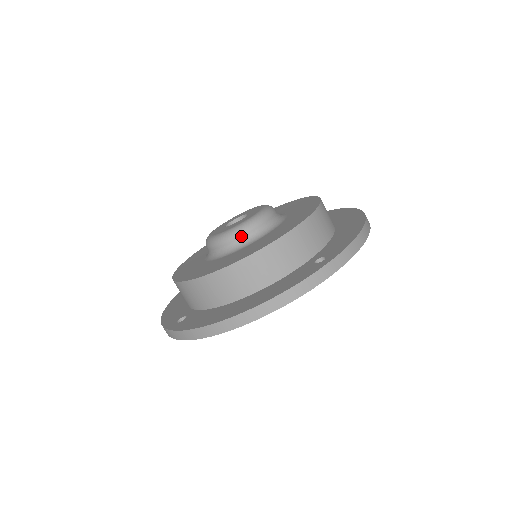
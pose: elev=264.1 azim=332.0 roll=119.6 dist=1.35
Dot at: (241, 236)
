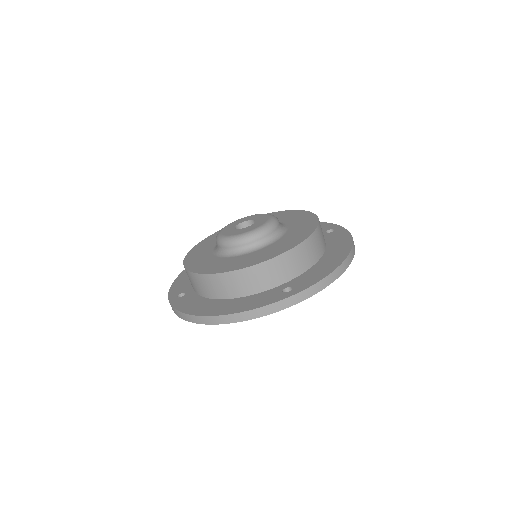
Dot at: (239, 245)
